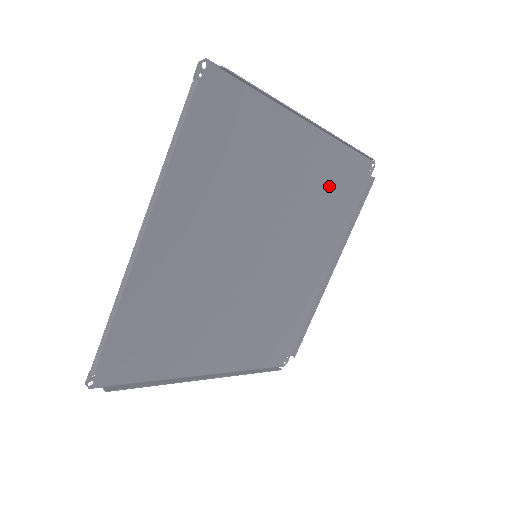
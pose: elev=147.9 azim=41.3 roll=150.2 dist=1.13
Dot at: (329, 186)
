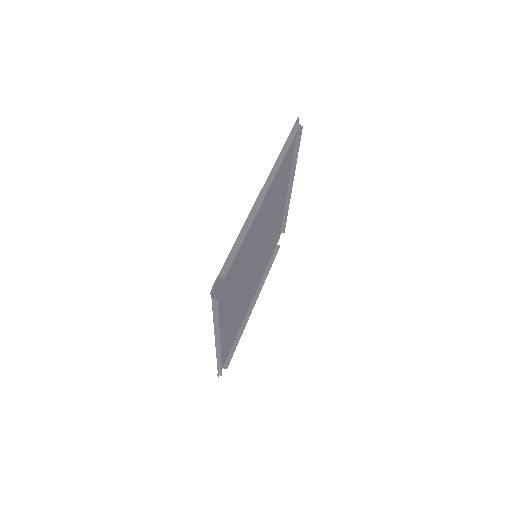
Dot at: (278, 177)
